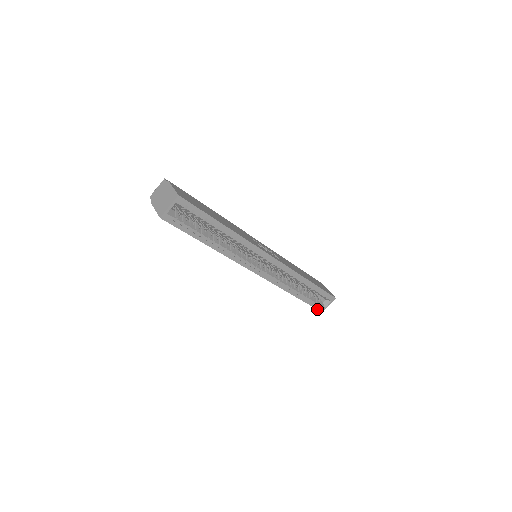
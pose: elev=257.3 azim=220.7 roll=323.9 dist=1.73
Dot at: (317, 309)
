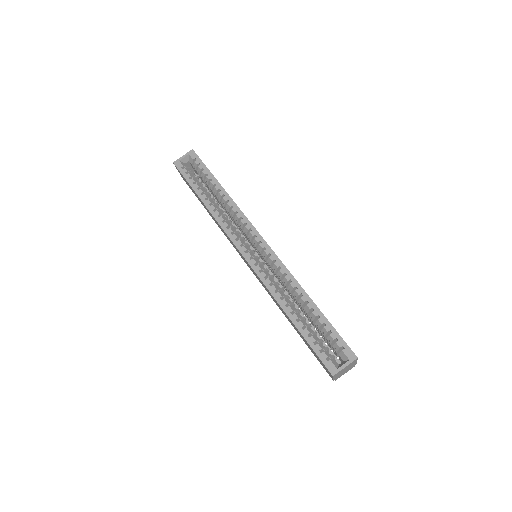
Dot at: (323, 363)
